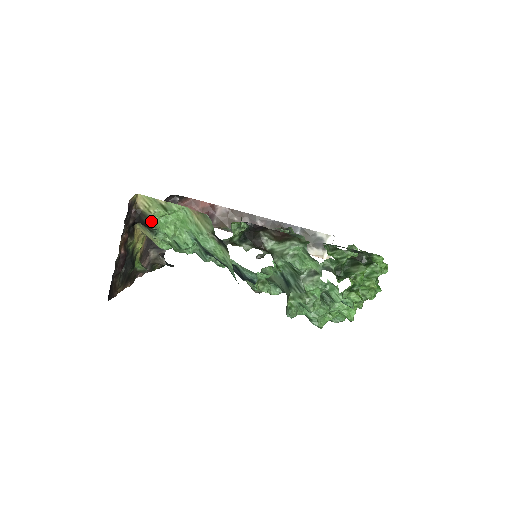
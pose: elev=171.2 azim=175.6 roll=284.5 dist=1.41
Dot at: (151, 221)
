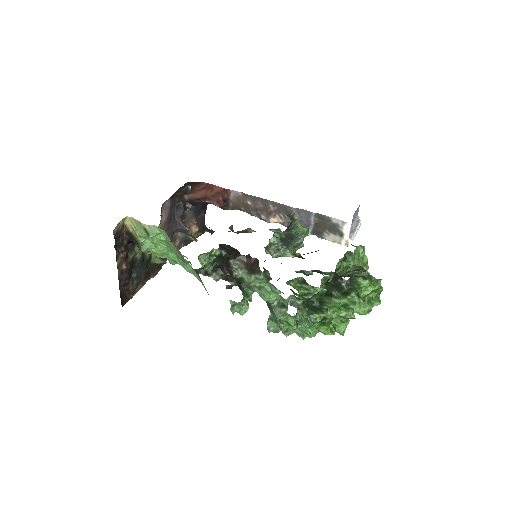
Dot at: (139, 244)
